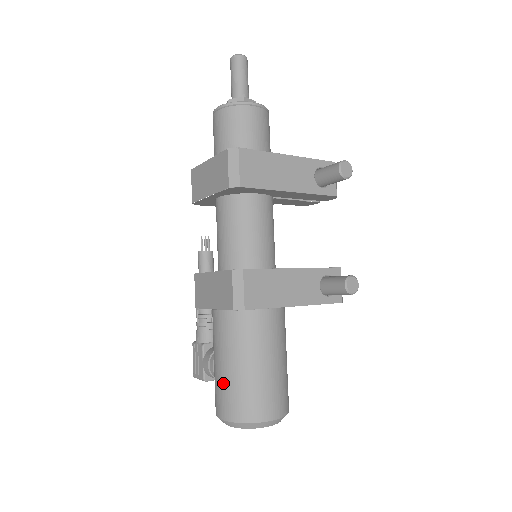
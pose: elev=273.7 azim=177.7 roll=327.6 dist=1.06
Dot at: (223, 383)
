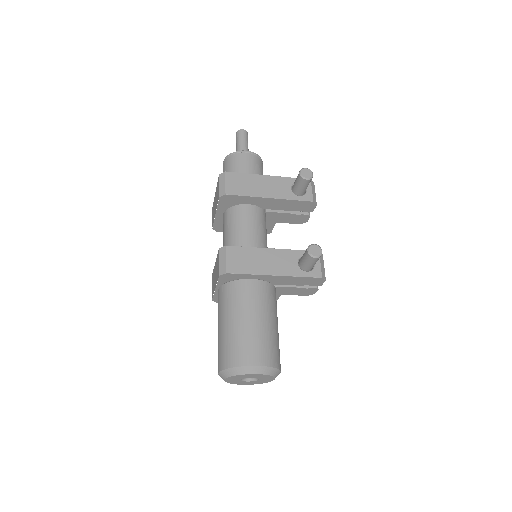
Dot at: (219, 341)
